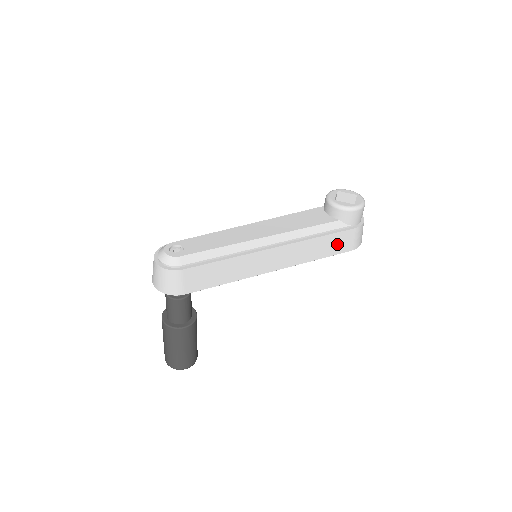
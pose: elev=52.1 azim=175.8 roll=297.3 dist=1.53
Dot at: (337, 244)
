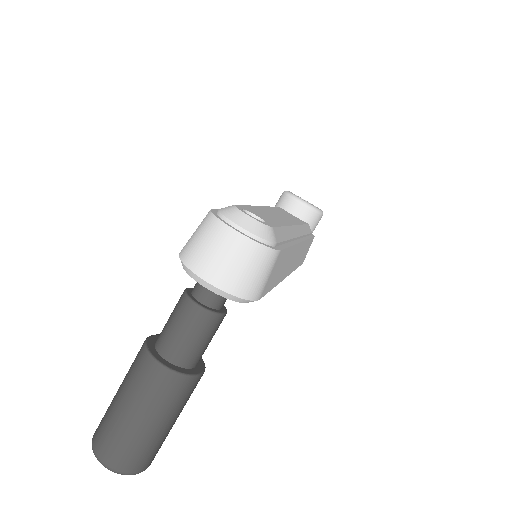
Dot at: (305, 252)
